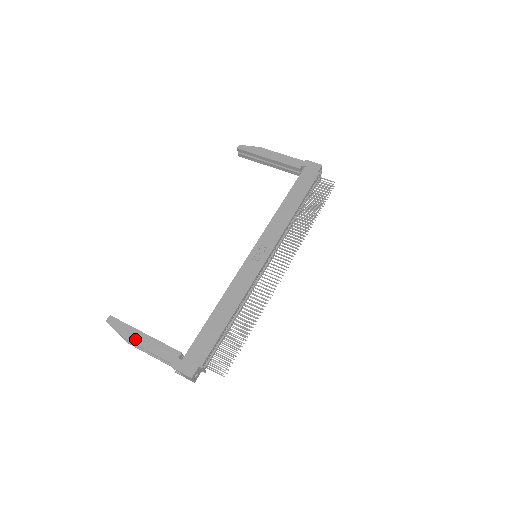
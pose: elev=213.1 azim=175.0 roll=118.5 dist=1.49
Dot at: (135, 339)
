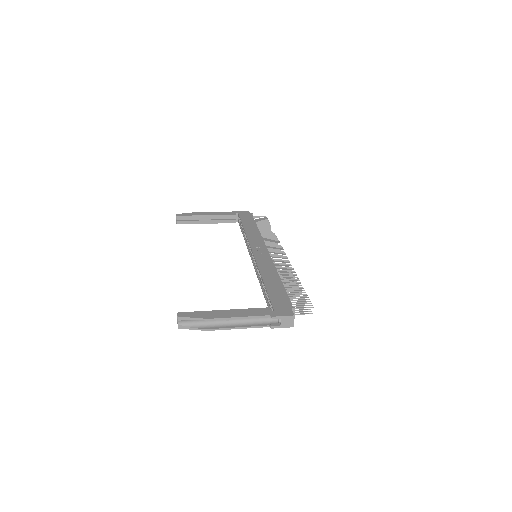
Dot at: (219, 315)
